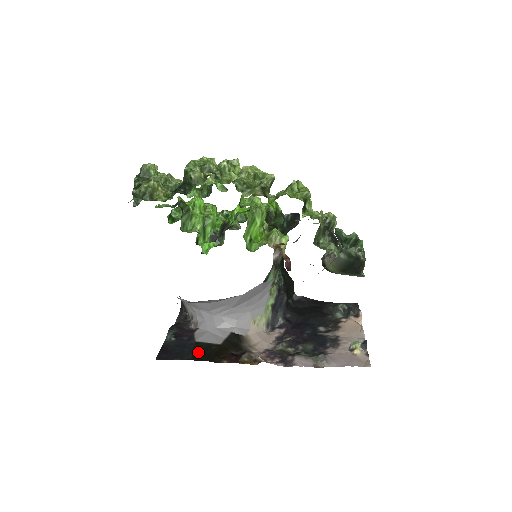
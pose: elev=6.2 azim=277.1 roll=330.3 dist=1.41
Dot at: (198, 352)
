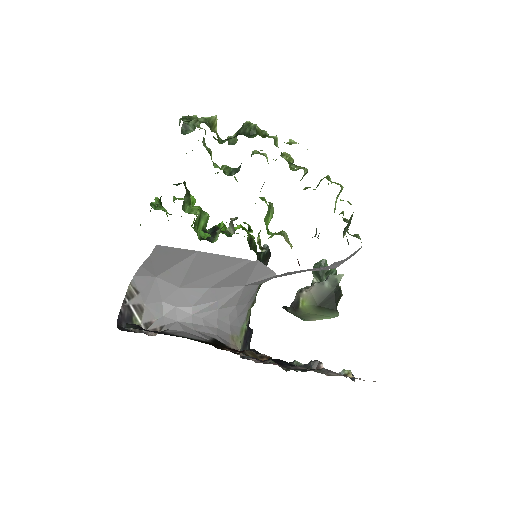
Dot at: occluded
